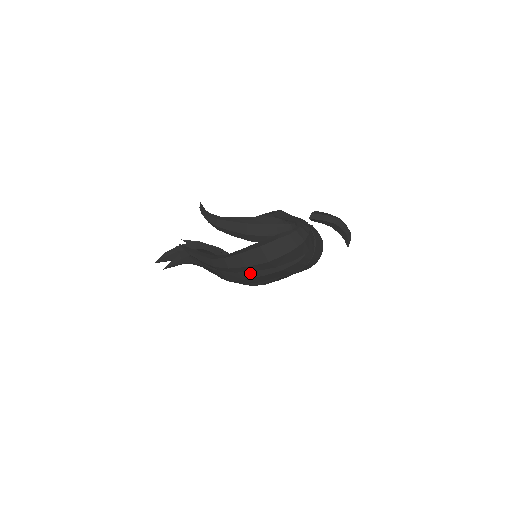
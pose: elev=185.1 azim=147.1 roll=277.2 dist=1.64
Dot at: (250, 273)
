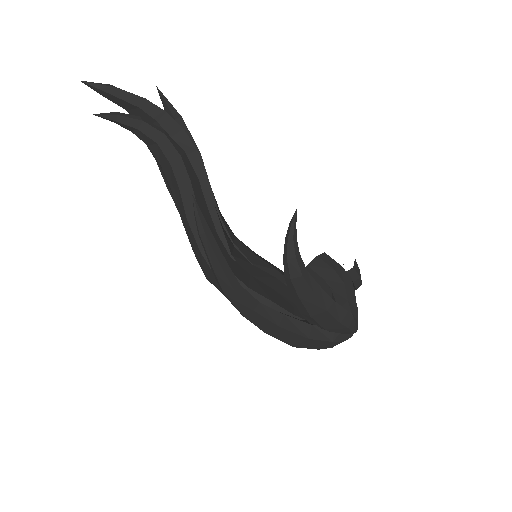
Dot at: occluded
